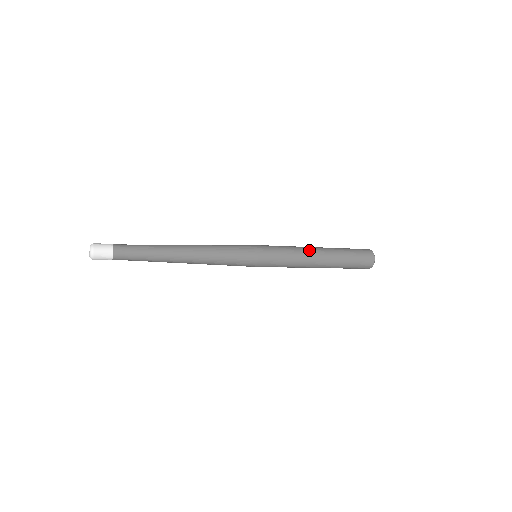
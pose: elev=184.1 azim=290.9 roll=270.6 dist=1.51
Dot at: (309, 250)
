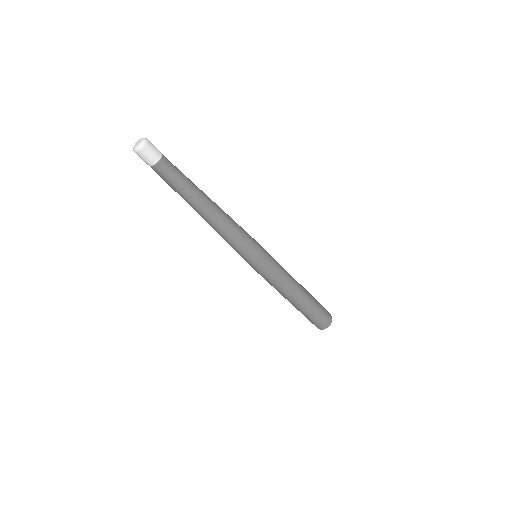
Dot at: occluded
